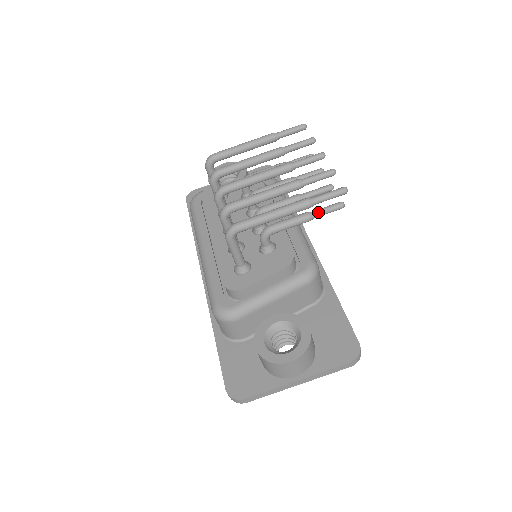
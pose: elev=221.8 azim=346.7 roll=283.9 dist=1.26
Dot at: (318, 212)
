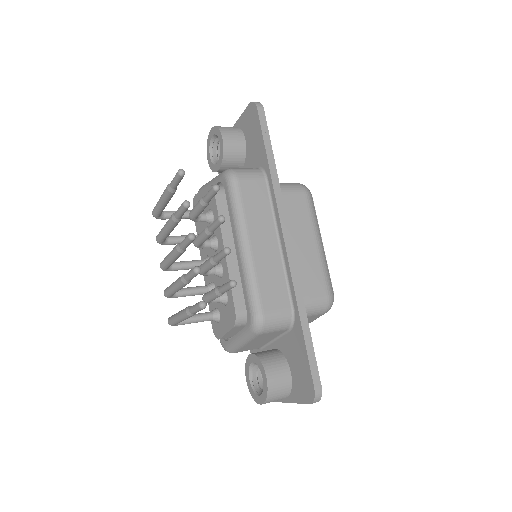
Dot at: (220, 291)
